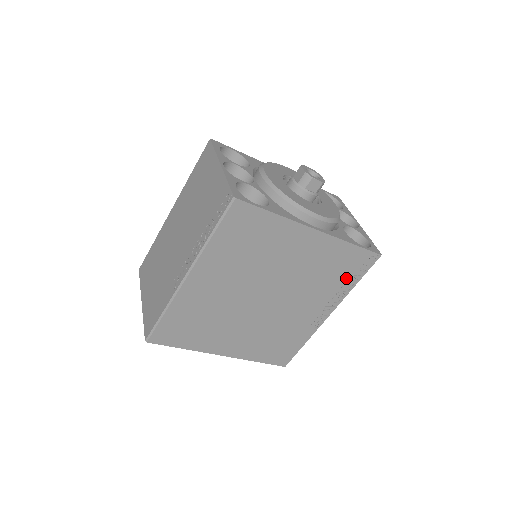
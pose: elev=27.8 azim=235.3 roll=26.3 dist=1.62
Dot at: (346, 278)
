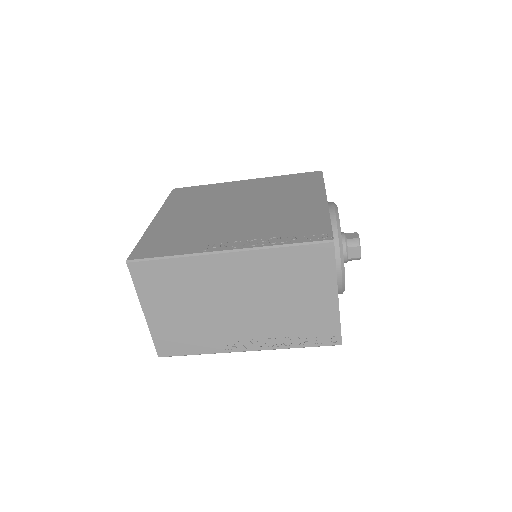
Dot at: occluded
